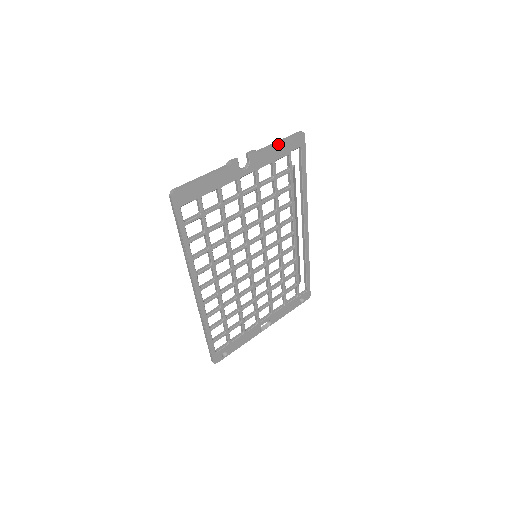
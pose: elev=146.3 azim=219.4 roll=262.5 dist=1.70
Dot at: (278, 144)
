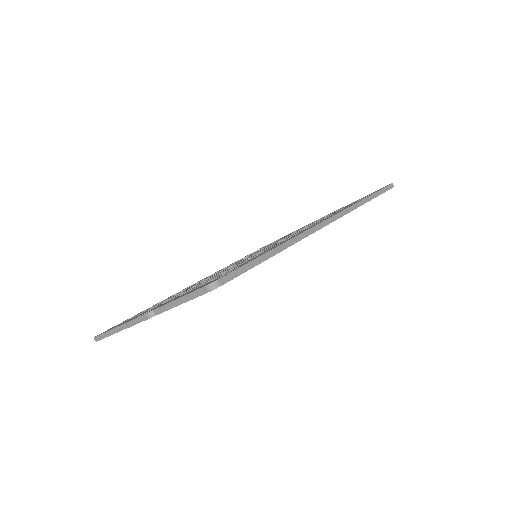
Dot at: (178, 305)
